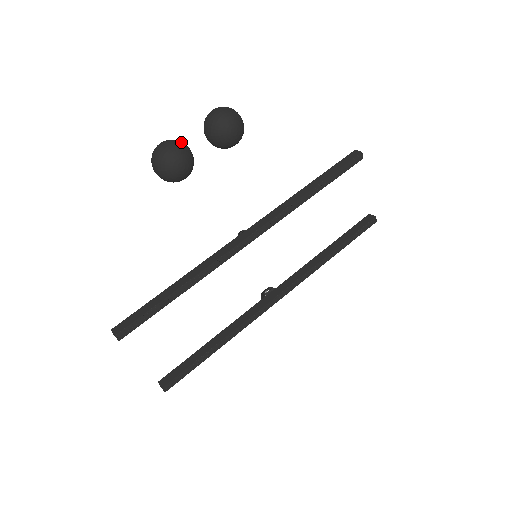
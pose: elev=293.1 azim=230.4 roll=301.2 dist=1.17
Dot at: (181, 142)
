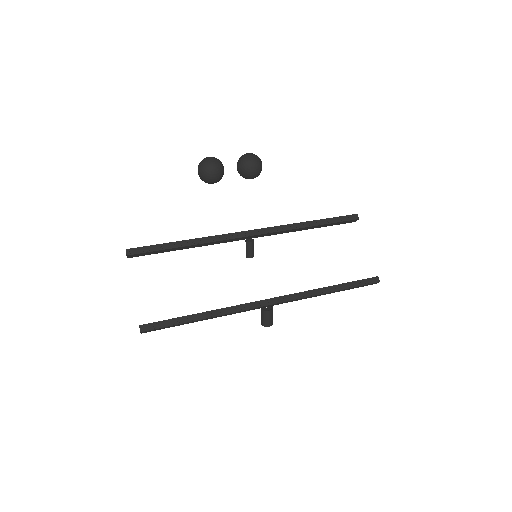
Dot at: occluded
